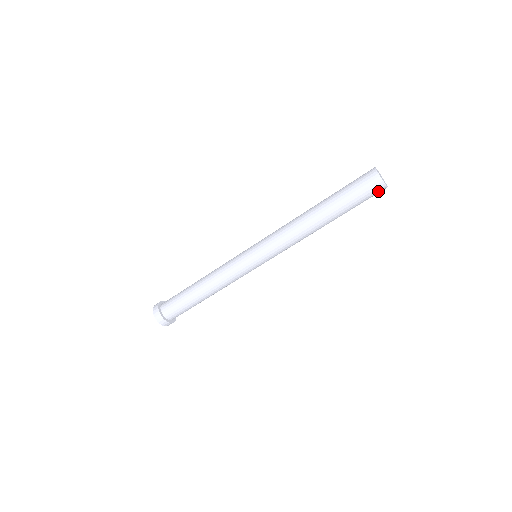
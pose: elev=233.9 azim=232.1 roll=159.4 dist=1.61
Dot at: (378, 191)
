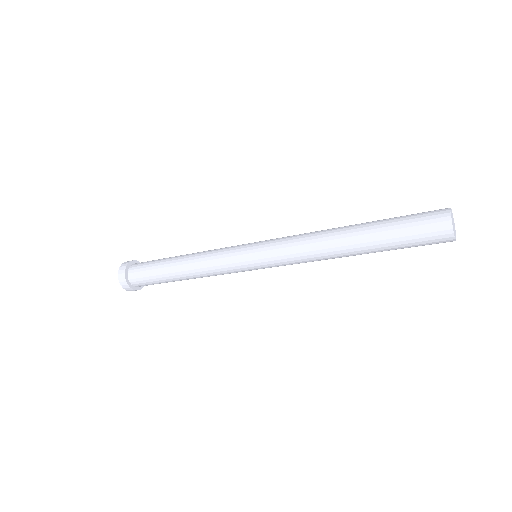
Dot at: occluded
